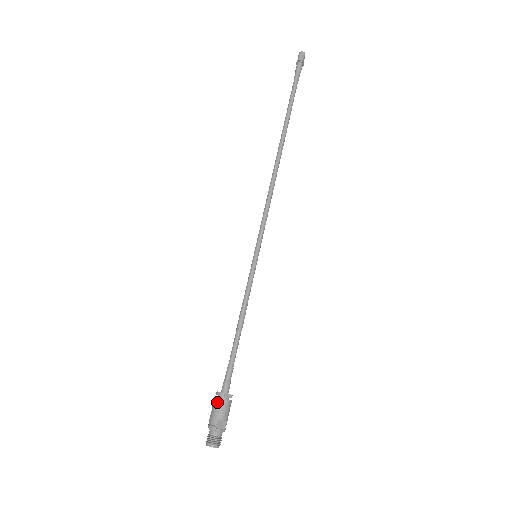
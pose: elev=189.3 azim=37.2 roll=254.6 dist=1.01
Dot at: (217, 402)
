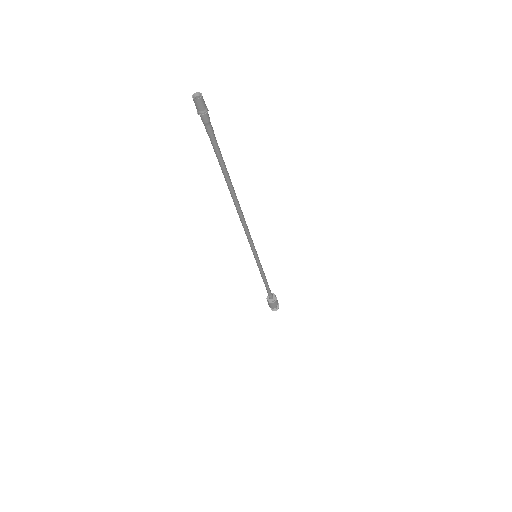
Dot at: (273, 304)
